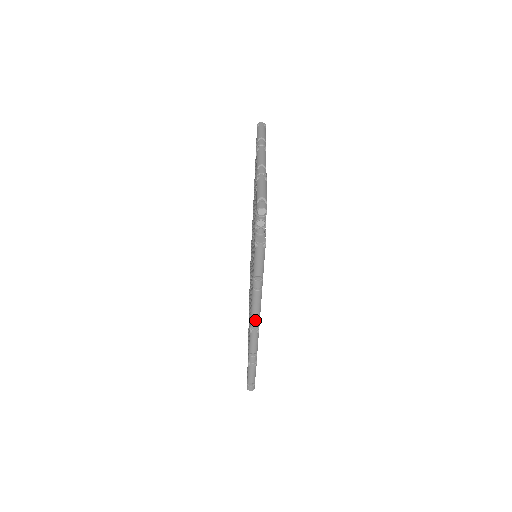
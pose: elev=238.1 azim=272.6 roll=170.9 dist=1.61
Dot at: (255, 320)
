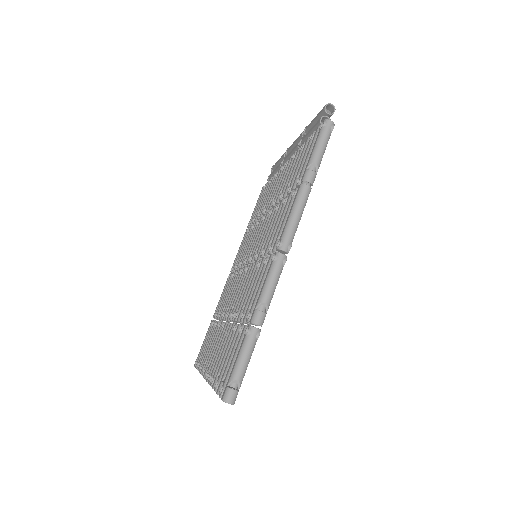
Dot at: (289, 235)
